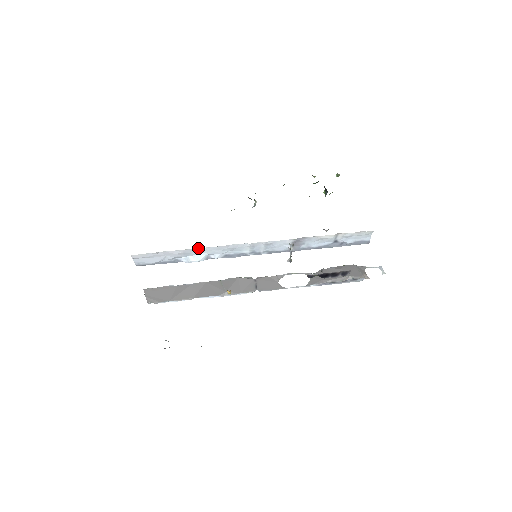
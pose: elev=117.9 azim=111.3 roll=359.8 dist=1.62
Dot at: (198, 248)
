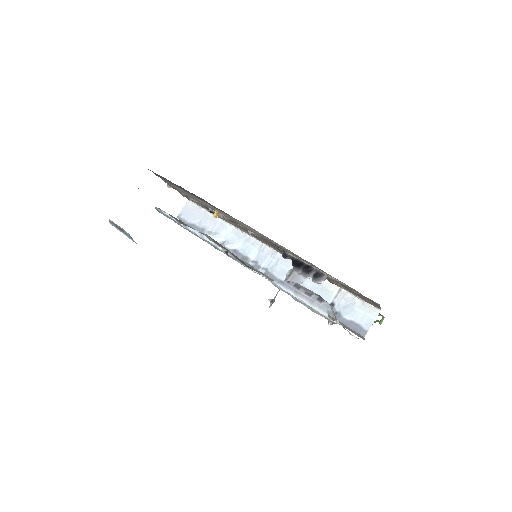
Dot at: (228, 224)
